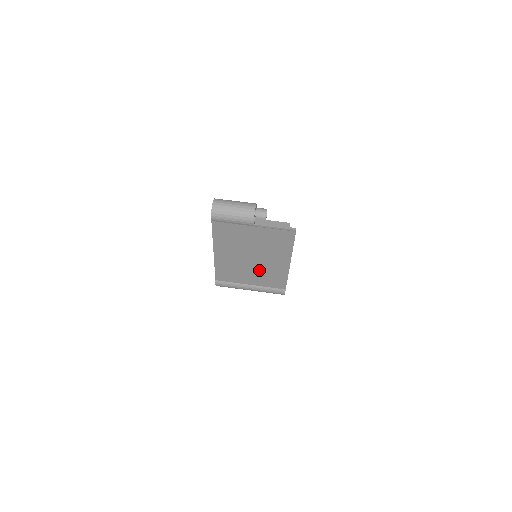
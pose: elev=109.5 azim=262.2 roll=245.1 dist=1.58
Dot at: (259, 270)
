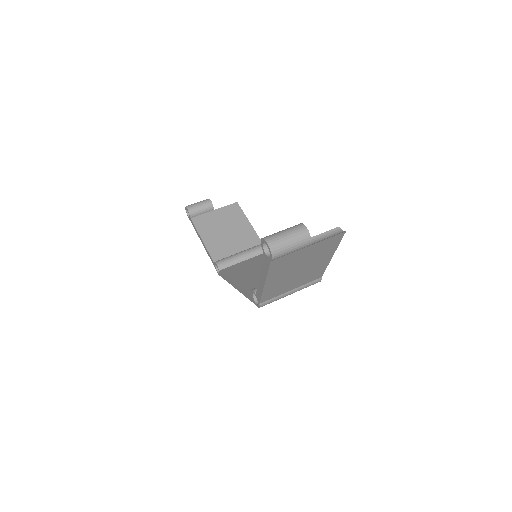
Dot at: (303, 275)
